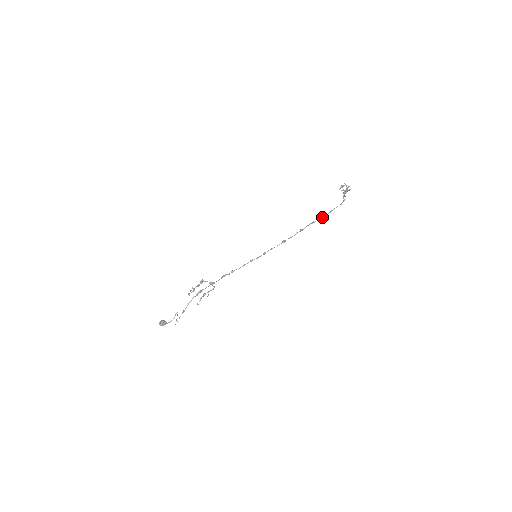
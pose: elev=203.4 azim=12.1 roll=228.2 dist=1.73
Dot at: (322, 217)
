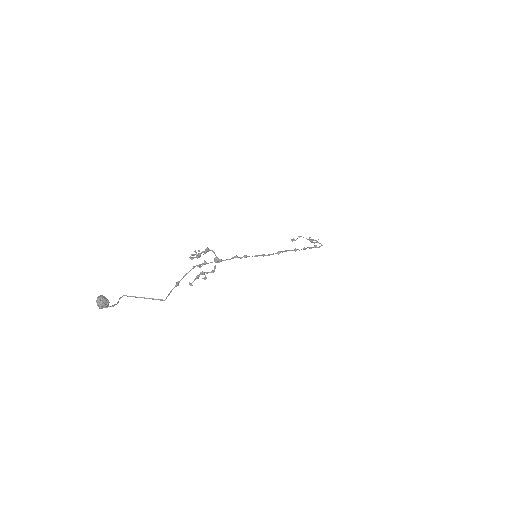
Dot at: (316, 247)
